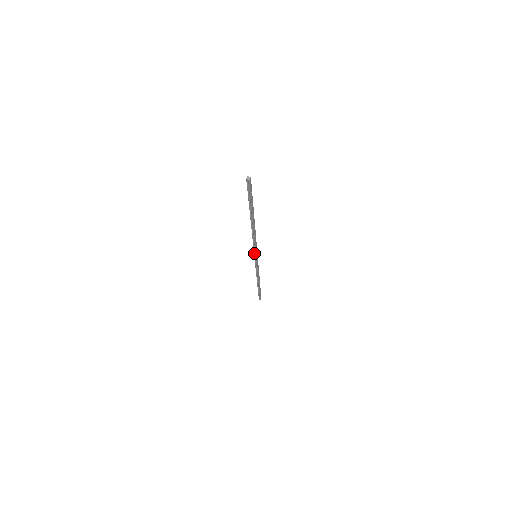
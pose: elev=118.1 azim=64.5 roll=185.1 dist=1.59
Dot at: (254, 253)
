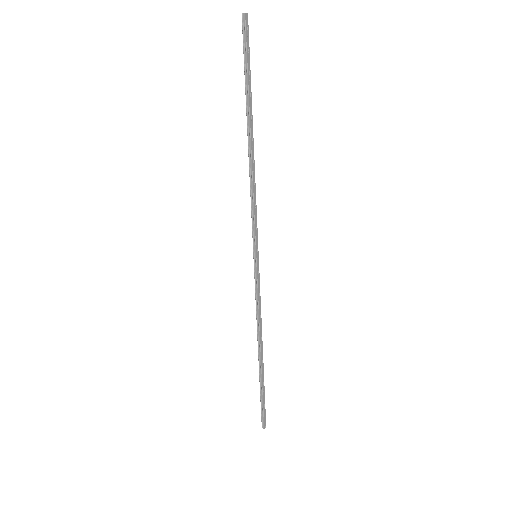
Dot at: (253, 244)
